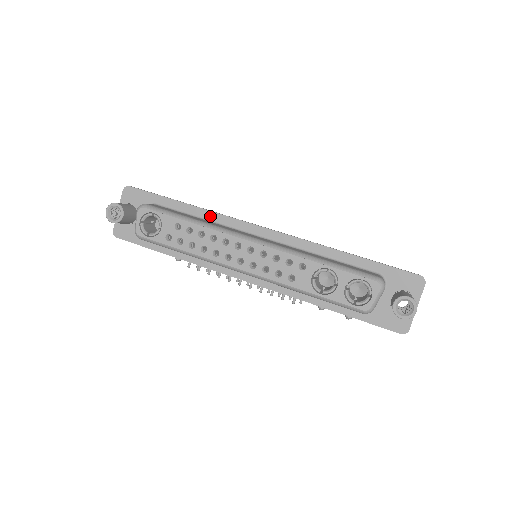
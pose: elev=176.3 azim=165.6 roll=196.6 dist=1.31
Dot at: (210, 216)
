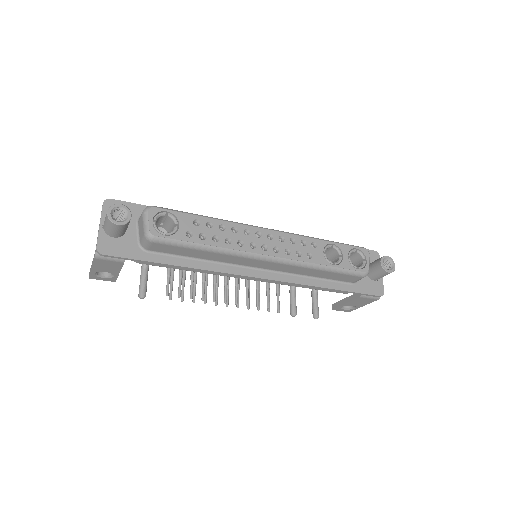
Dot at: occluded
